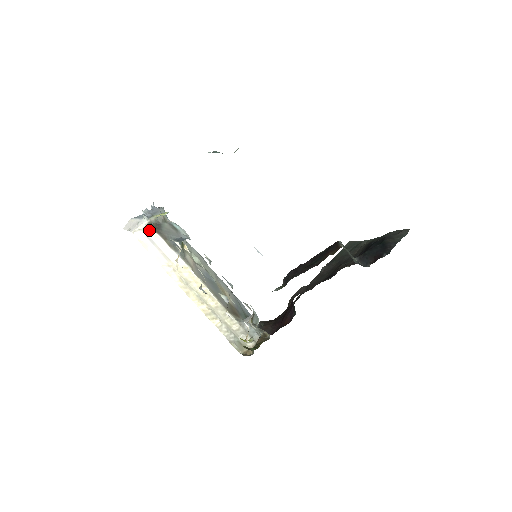
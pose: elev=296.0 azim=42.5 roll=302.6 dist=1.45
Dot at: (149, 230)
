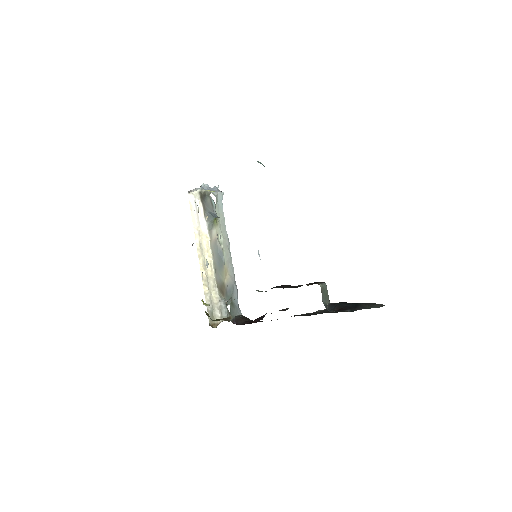
Dot at: occluded
